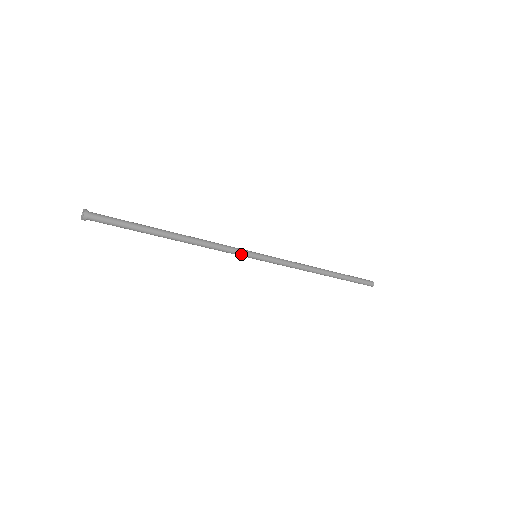
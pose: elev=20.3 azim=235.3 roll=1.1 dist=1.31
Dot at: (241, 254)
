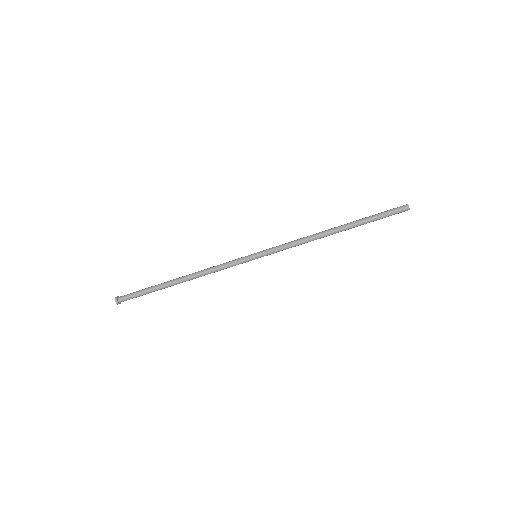
Dot at: (240, 263)
